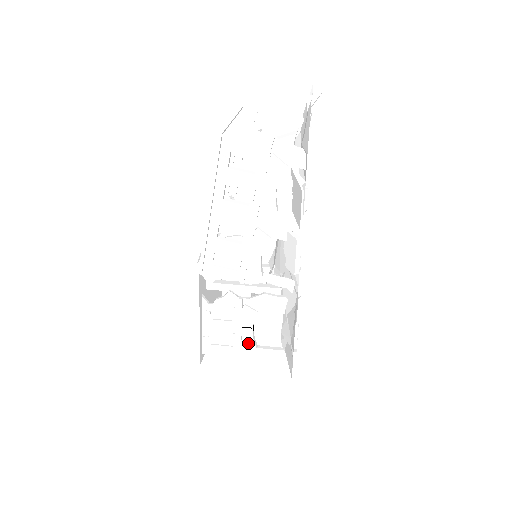
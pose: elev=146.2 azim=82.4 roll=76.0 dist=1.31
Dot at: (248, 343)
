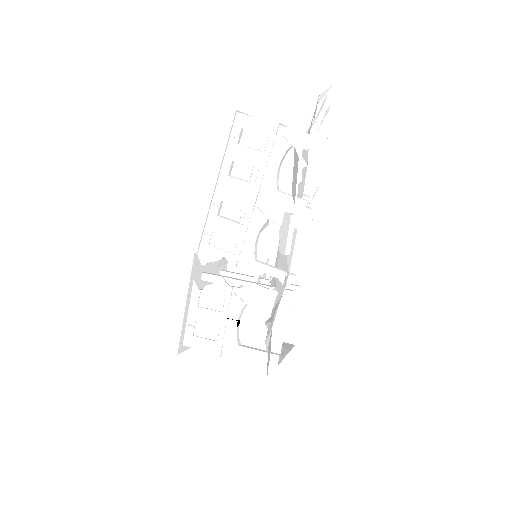
Dot at: (231, 338)
